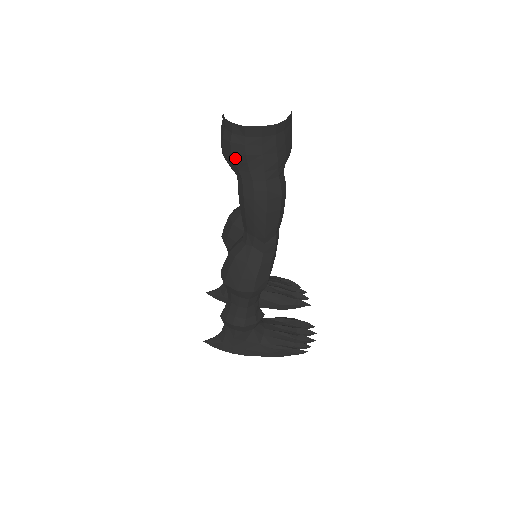
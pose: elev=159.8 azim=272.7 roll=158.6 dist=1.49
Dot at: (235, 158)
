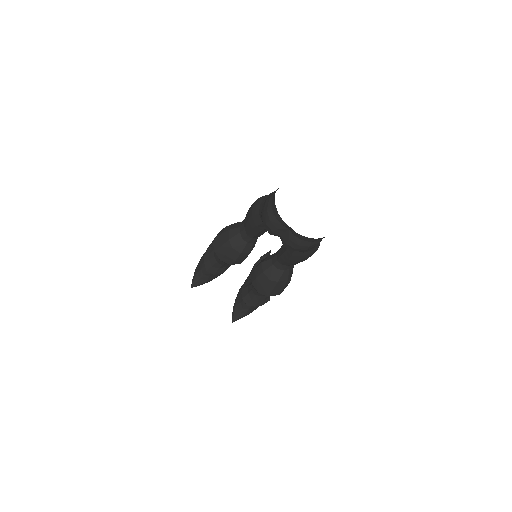
Dot at: occluded
